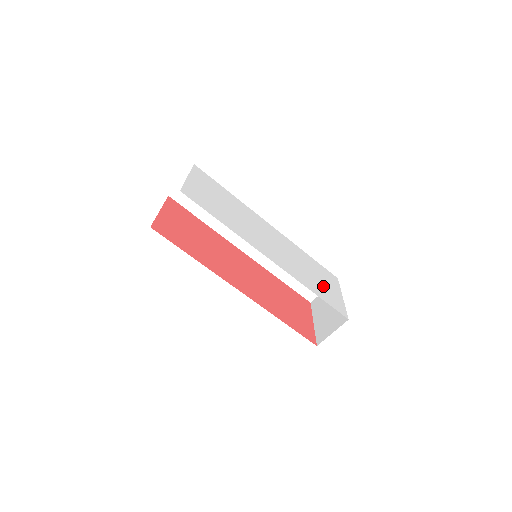
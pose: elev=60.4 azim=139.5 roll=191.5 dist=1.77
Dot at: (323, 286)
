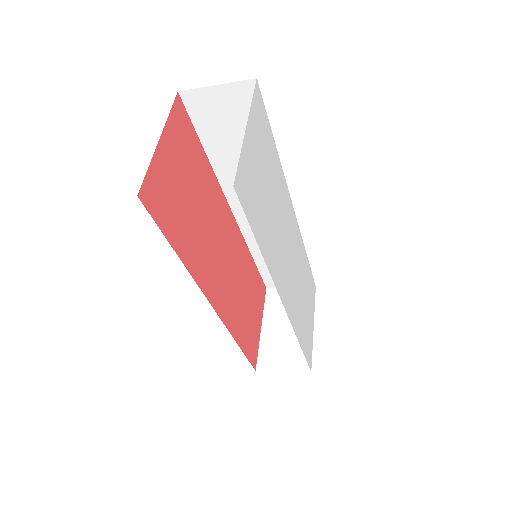
Dot at: (307, 319)
